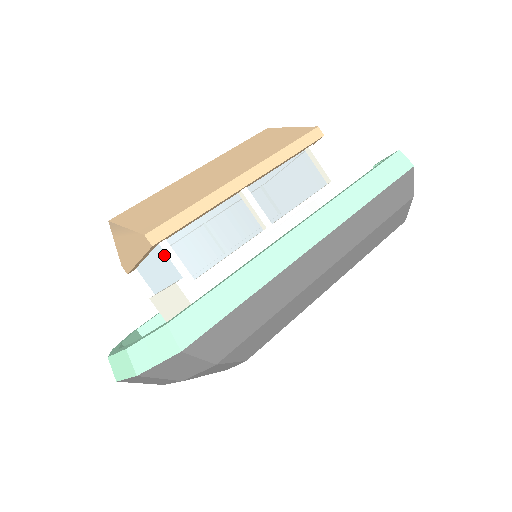
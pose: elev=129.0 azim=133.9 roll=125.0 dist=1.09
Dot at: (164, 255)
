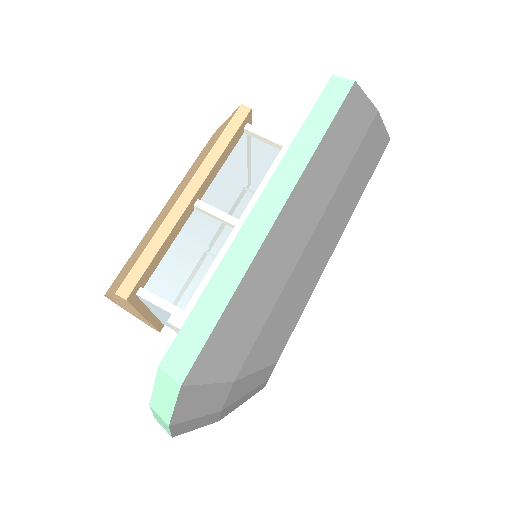
Dot at: (147, 302)
